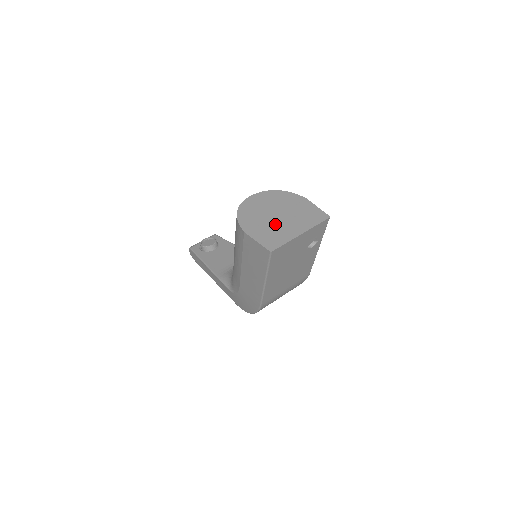
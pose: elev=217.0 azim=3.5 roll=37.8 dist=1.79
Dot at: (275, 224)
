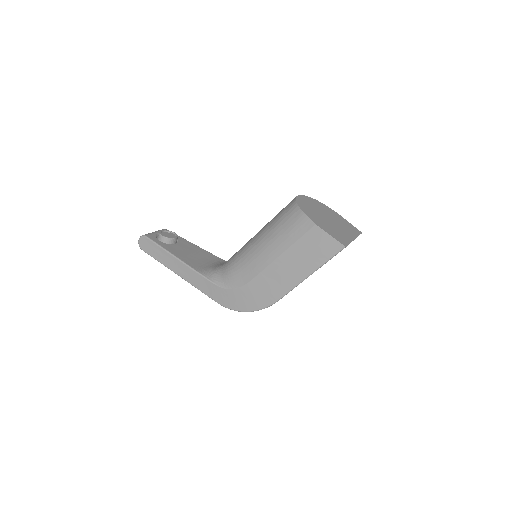
Dot at: (332, 225)
